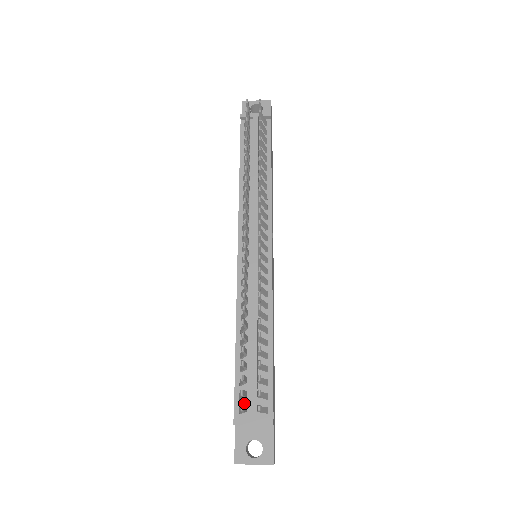
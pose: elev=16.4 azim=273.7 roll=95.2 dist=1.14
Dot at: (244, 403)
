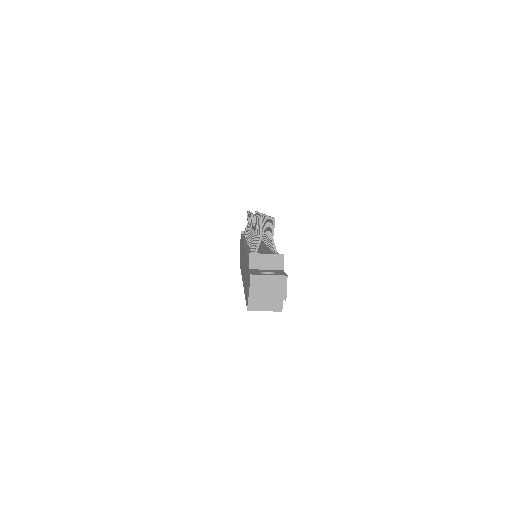
Dot at: occluded
